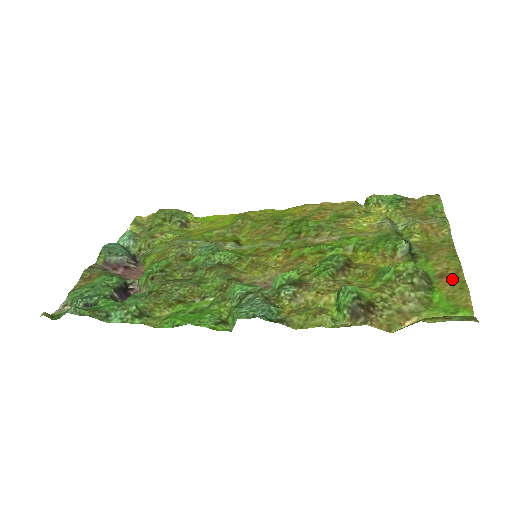
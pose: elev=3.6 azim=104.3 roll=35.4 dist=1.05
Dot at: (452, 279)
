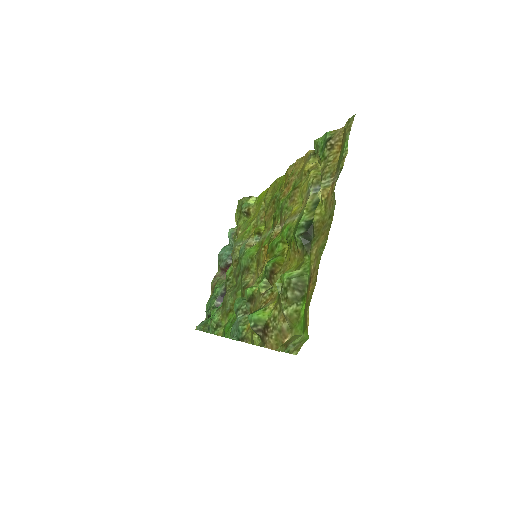
Dot at: (311, 286)
